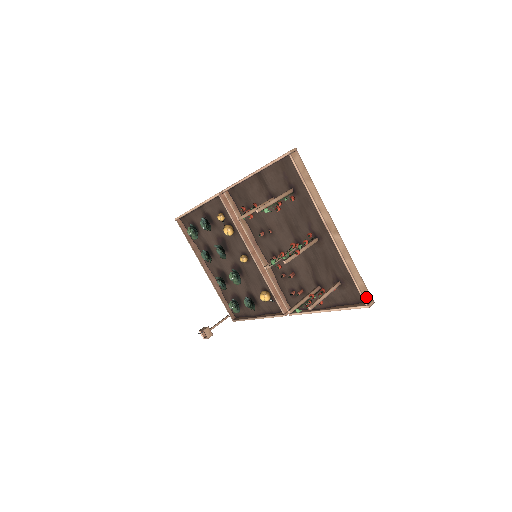
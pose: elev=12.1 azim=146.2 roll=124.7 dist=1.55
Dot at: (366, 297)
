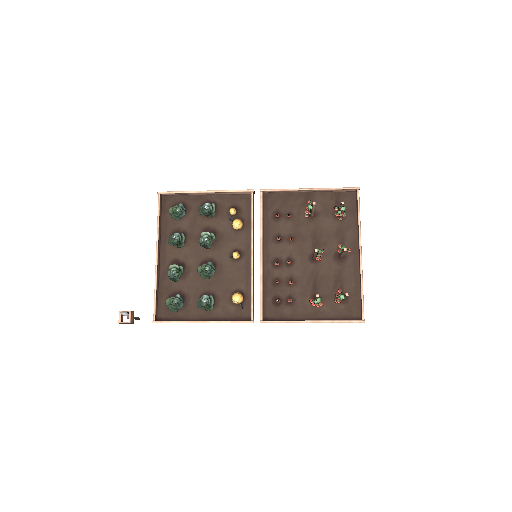
Dot at: occluded
